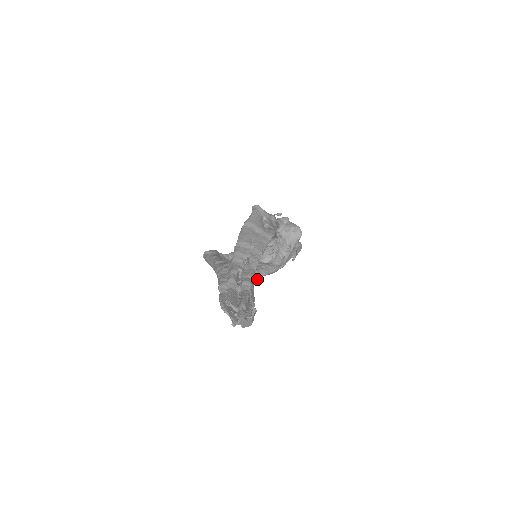
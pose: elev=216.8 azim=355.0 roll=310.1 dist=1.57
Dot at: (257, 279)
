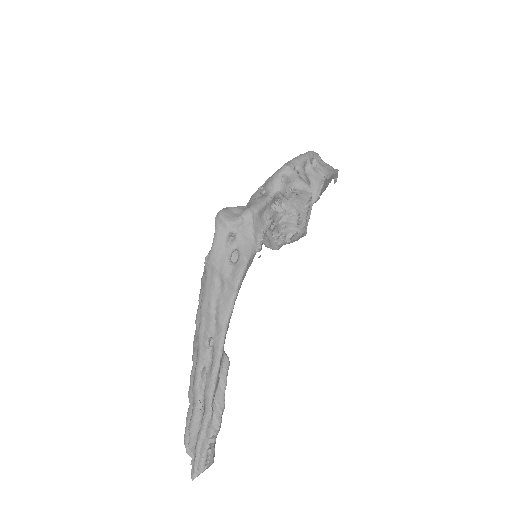
Dot at: occluded
